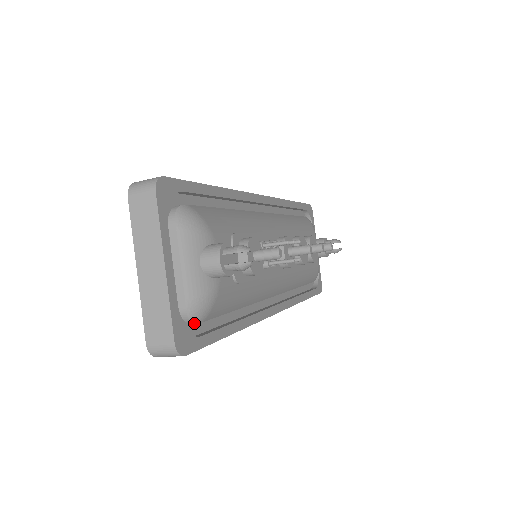
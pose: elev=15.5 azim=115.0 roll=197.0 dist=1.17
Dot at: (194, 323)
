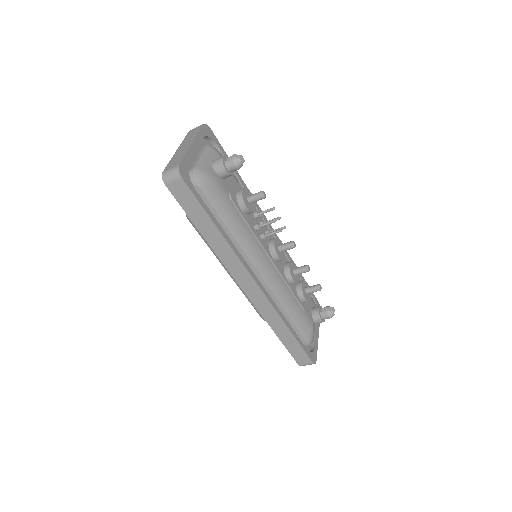
Dot at: (195, 183)
